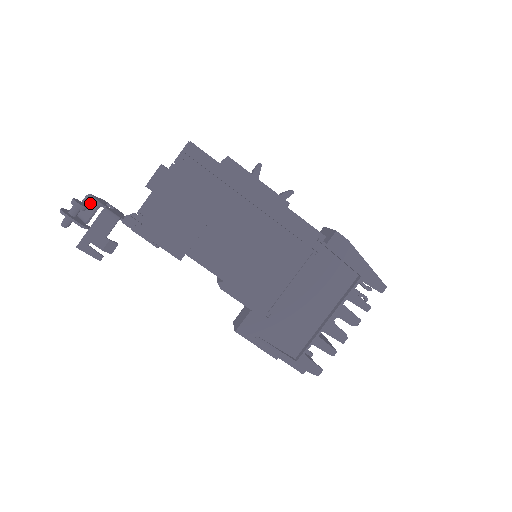
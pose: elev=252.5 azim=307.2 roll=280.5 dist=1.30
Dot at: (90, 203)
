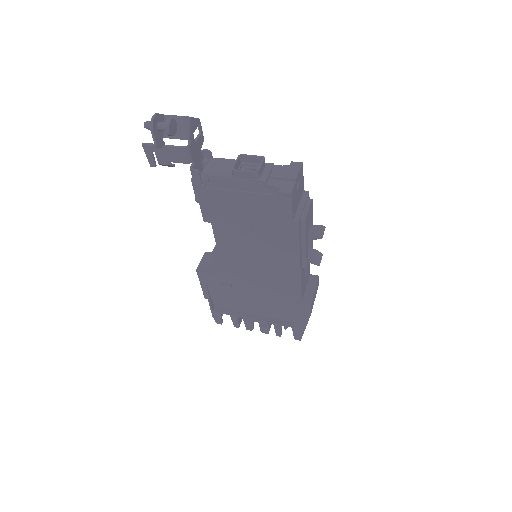
Dot at: (182, 128)
